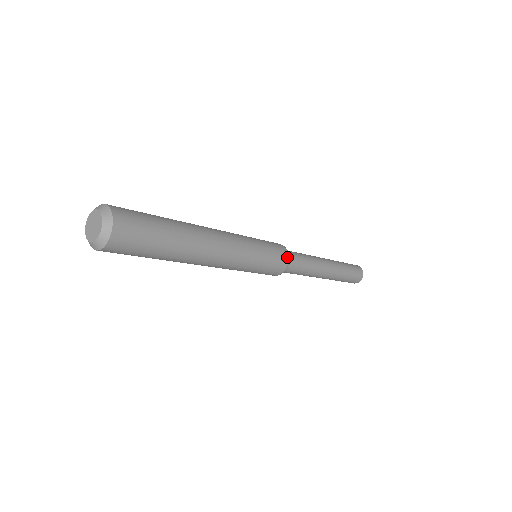
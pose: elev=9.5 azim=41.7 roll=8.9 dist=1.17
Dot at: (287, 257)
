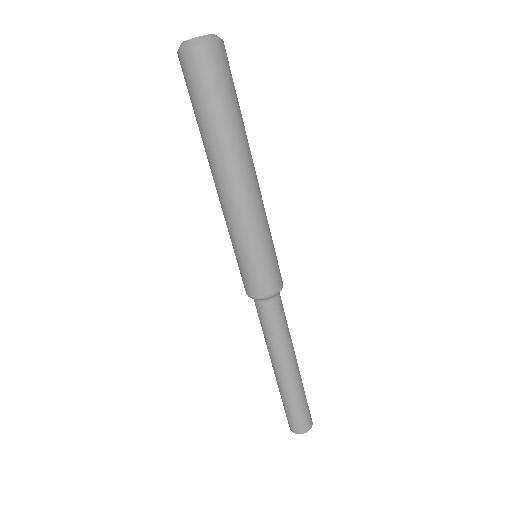
Dot at: (280, 286)
